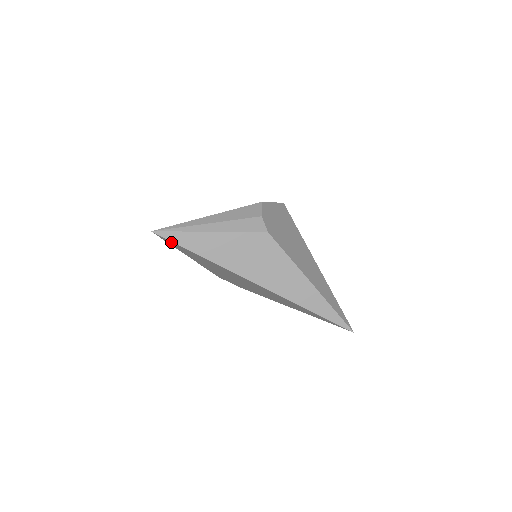
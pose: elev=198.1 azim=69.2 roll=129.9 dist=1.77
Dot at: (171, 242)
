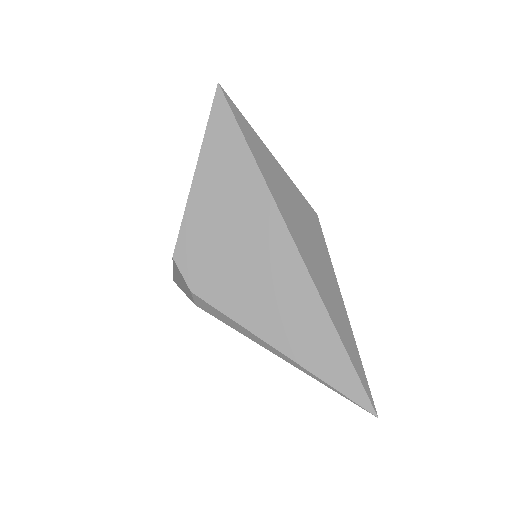
Dot at: (225, 115)
